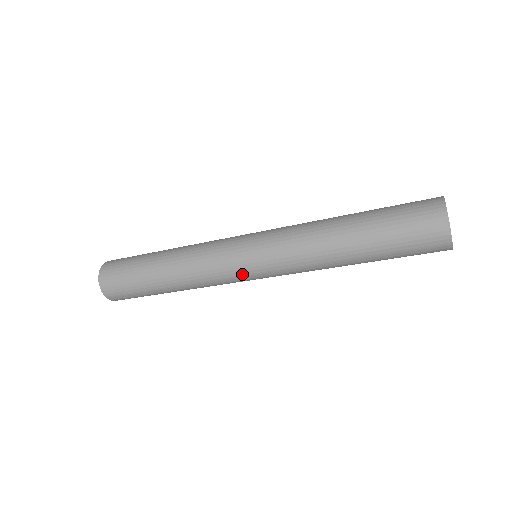
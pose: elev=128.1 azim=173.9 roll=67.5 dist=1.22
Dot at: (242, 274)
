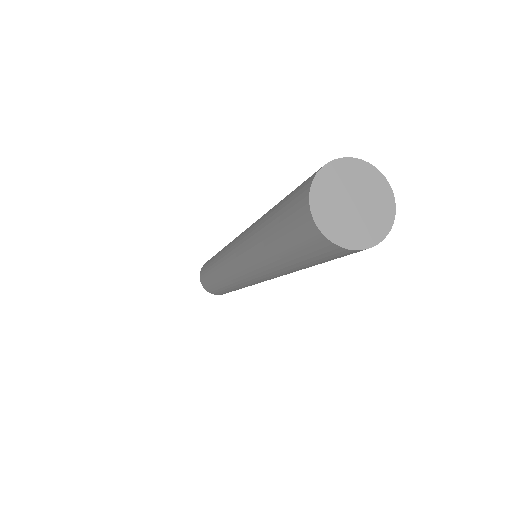
Dot at: (233, 273)
